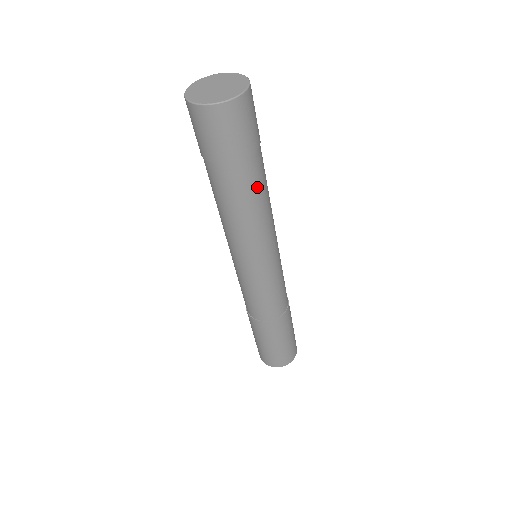
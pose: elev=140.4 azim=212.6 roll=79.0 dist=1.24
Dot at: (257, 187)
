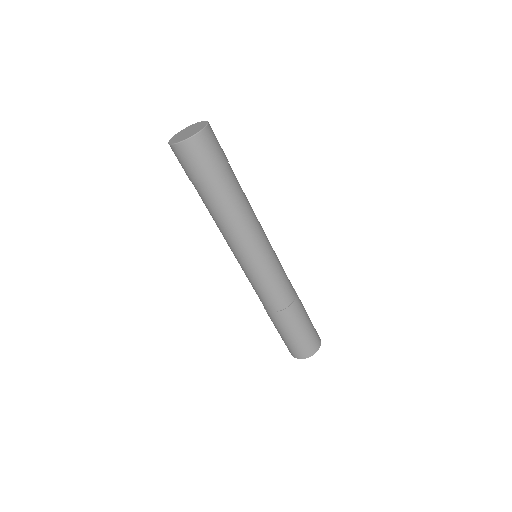
Dot at: (229, 198)
